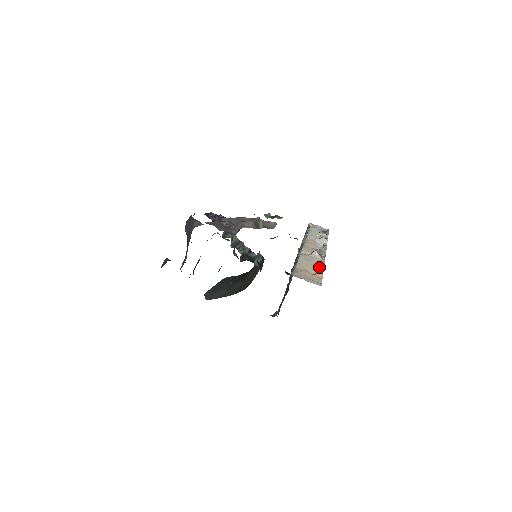
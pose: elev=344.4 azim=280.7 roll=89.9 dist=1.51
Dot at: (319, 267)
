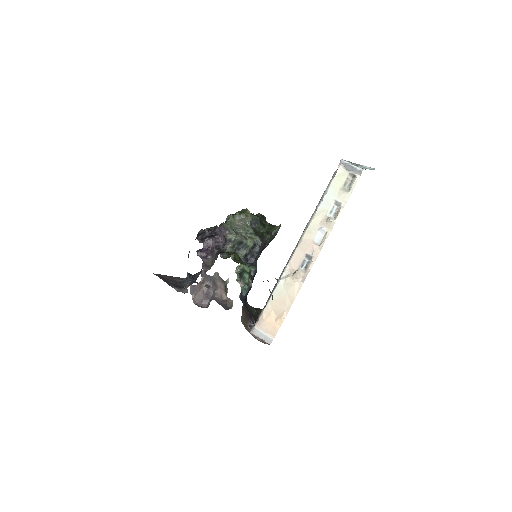
Dot at: (289, 302)
